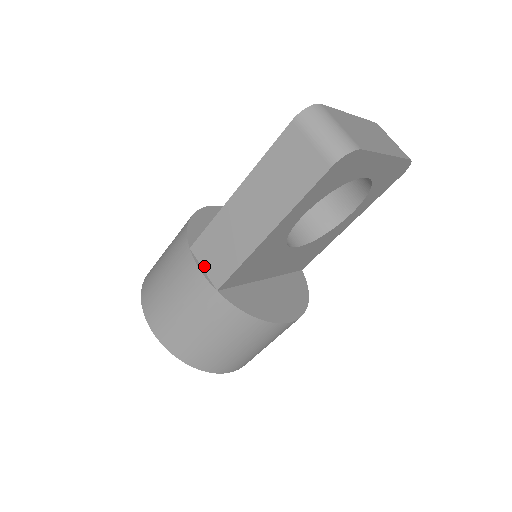
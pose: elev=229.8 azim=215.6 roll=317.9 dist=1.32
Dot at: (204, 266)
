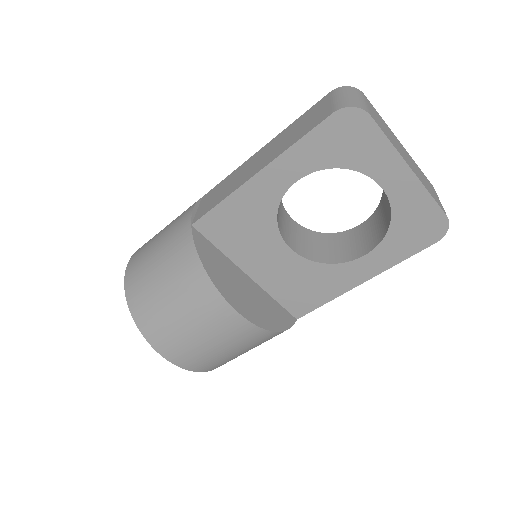
Dot at: (199, 208)
